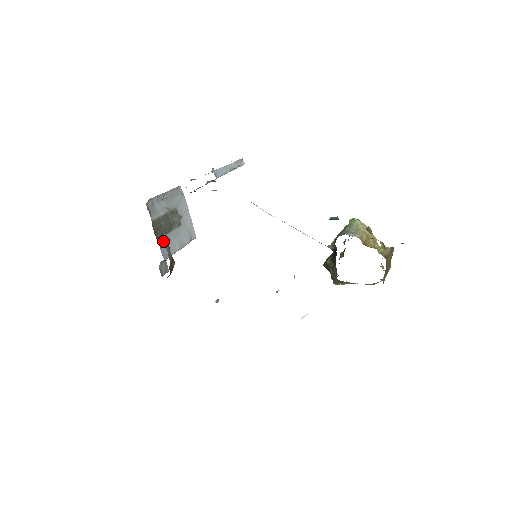
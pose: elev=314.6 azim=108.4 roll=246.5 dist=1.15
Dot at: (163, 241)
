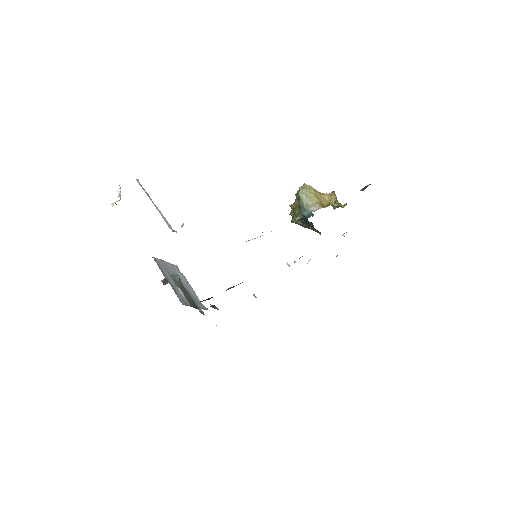
Dot at: (196, 303)
